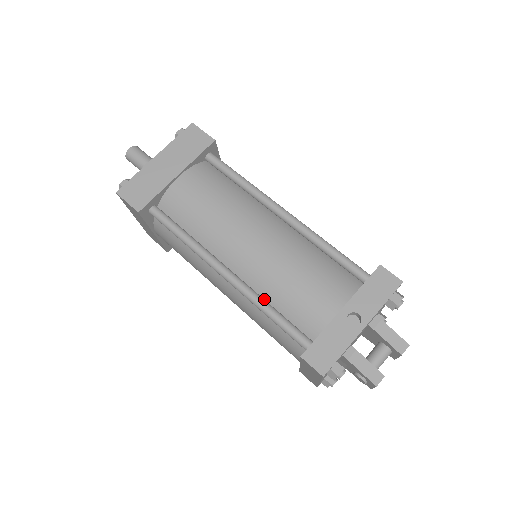
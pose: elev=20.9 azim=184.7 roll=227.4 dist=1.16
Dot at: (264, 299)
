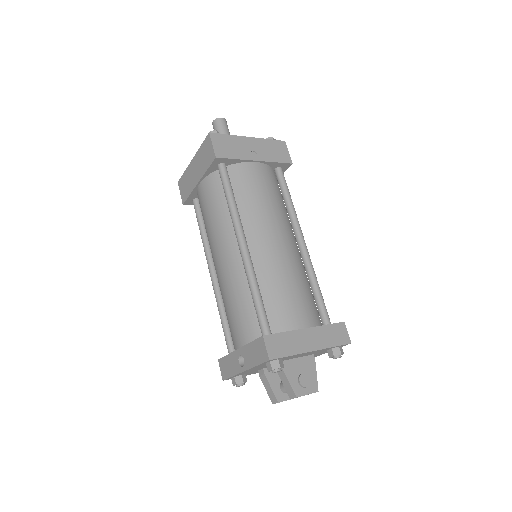
Dot at: occluded
